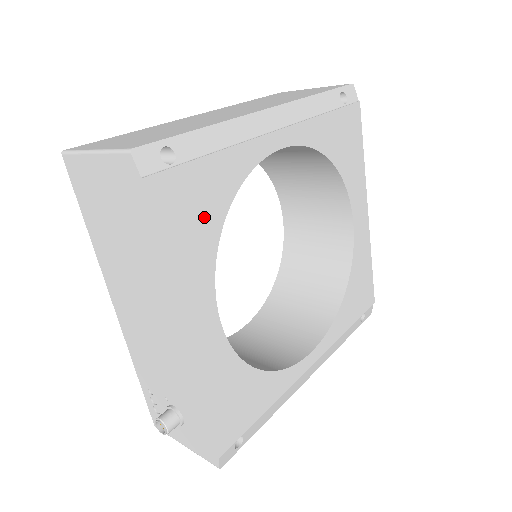
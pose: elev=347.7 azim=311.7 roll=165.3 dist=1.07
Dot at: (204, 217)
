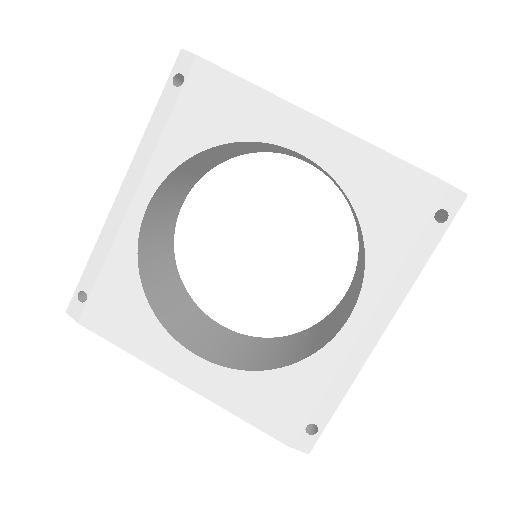
Dot at: (129, 308)
